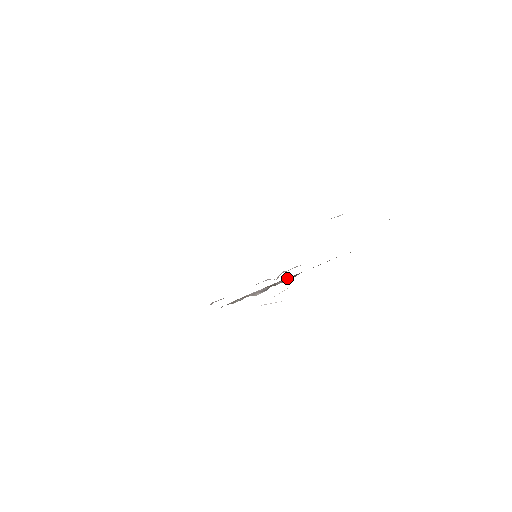
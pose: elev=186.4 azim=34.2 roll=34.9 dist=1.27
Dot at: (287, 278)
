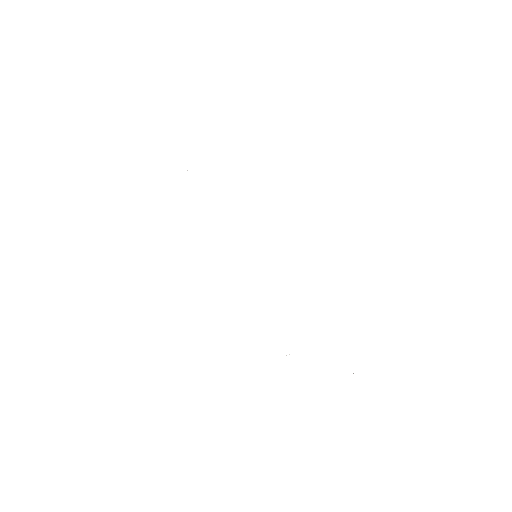
Dot at: occluded
